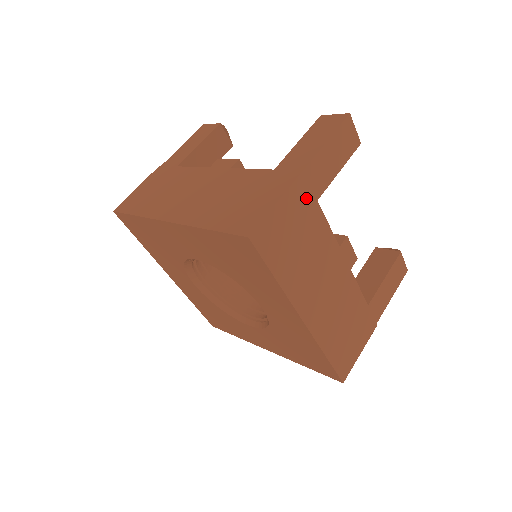
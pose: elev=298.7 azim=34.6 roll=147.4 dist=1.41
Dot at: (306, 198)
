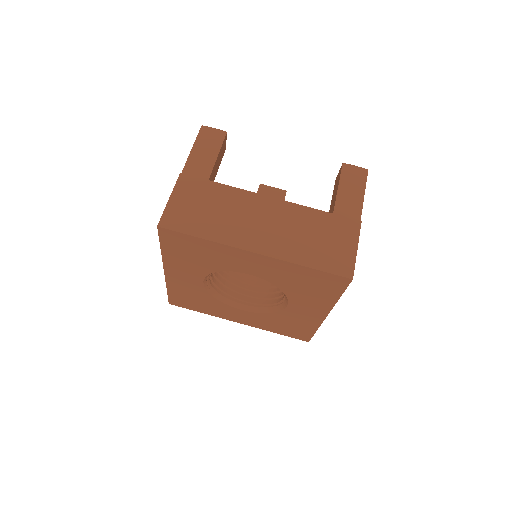
Dot at: (195, 184)
